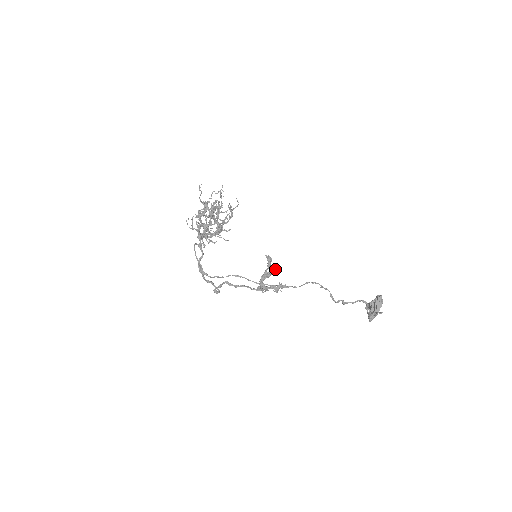
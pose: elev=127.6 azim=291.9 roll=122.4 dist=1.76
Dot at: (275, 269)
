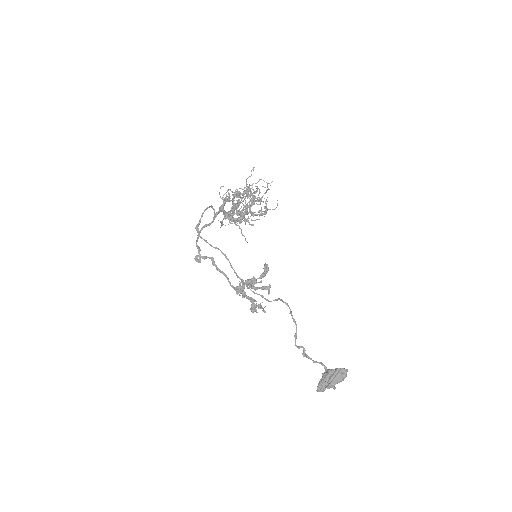
Dot at: (266, 287)
